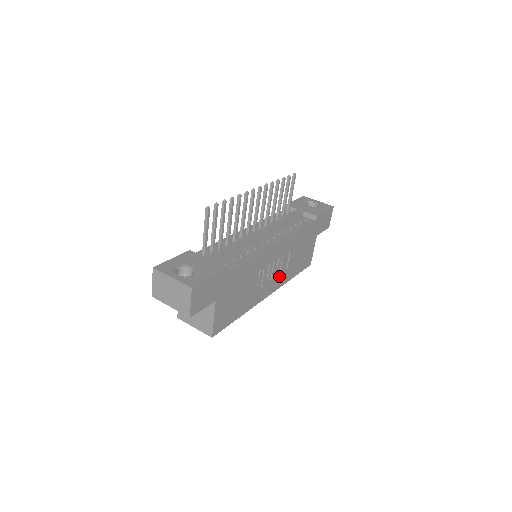
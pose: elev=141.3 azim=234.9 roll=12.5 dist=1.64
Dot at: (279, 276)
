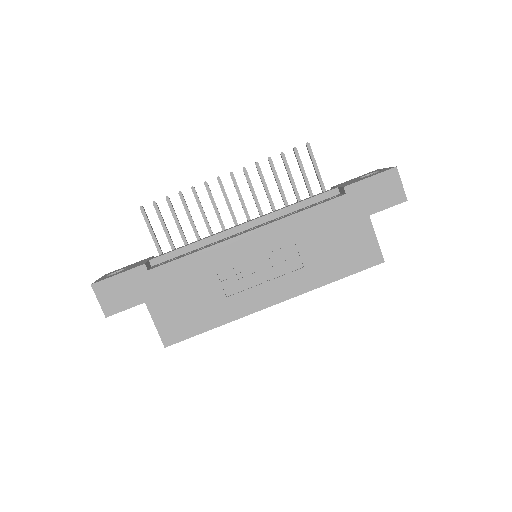
Dot at: (287, 278)
